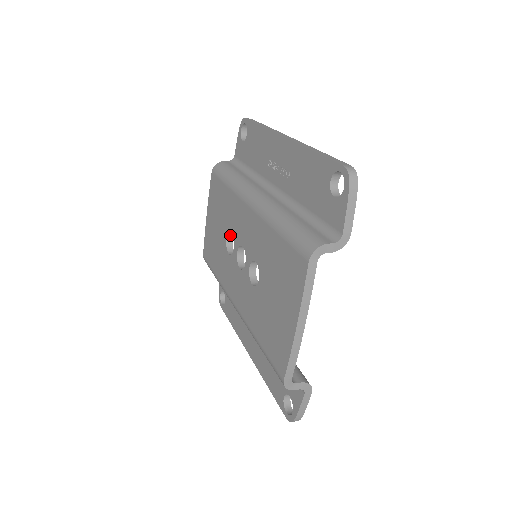
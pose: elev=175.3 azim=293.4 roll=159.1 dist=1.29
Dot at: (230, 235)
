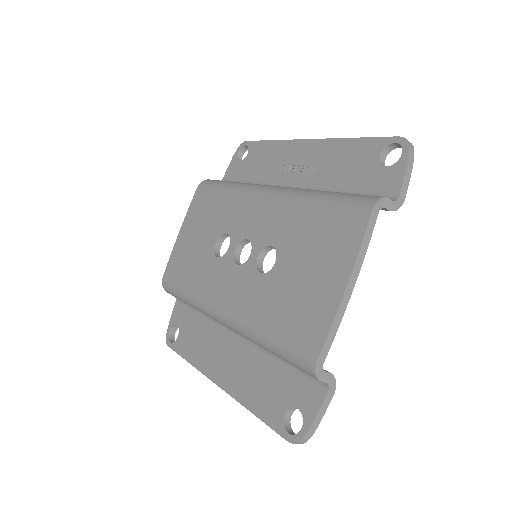
Dot at: (220, 239)
